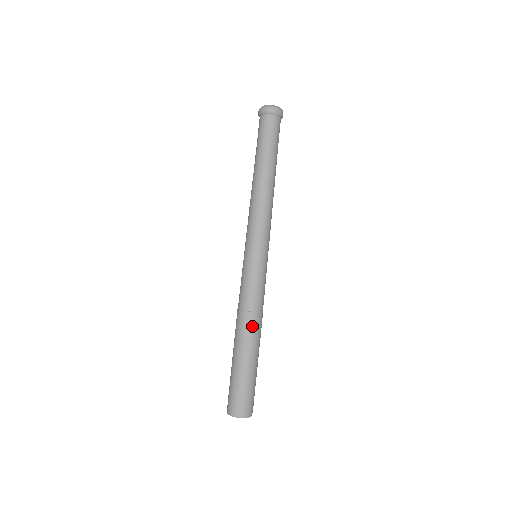
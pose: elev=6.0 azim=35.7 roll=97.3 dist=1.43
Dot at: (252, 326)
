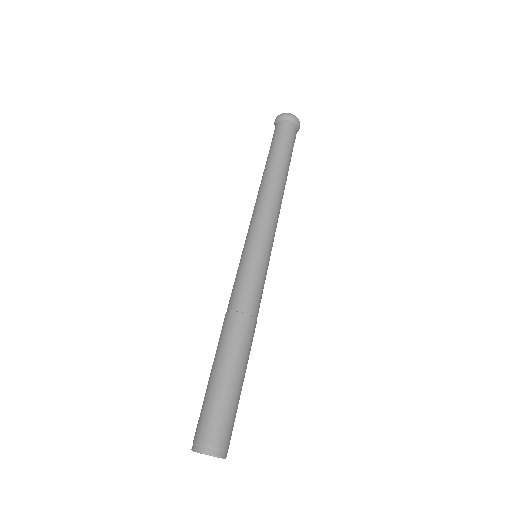
Dot at: (252, 335)
